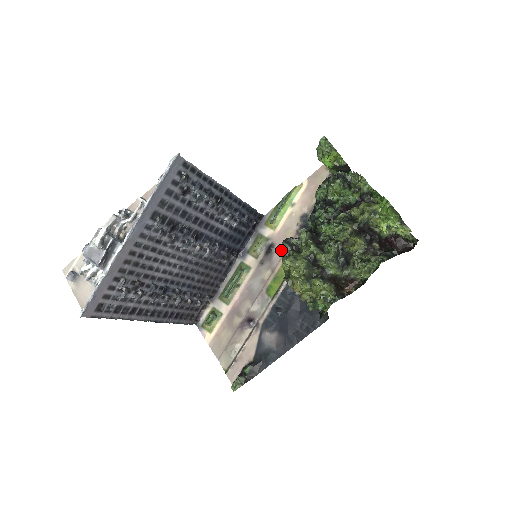
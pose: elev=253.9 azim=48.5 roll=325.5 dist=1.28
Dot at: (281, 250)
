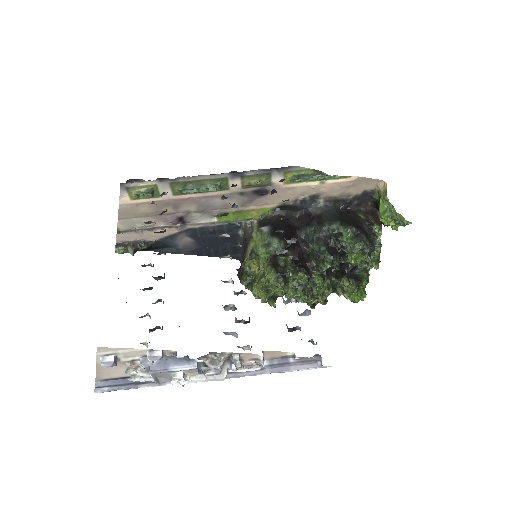
Dot at: (268, 201)
